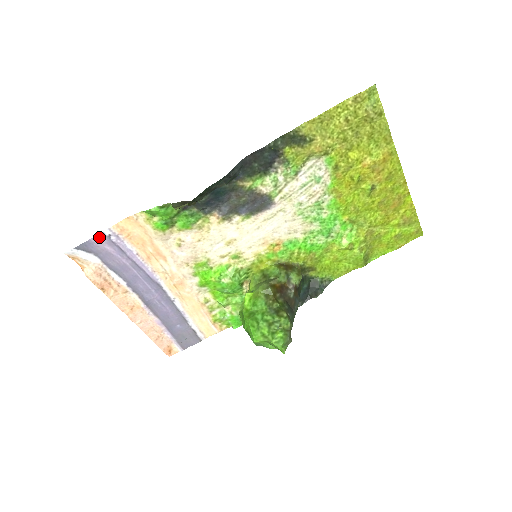
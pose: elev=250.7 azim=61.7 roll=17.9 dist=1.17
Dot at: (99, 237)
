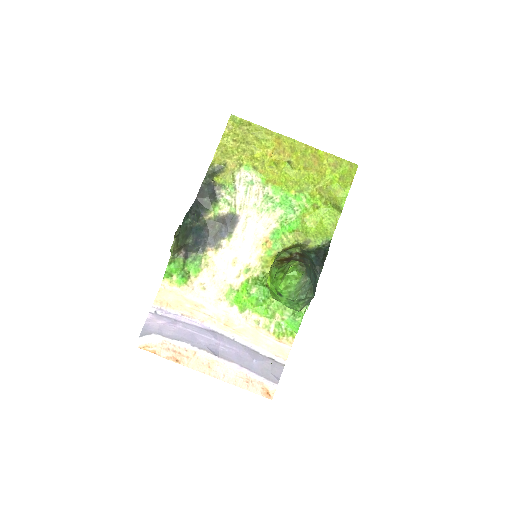
Dot at: (150, 317)
